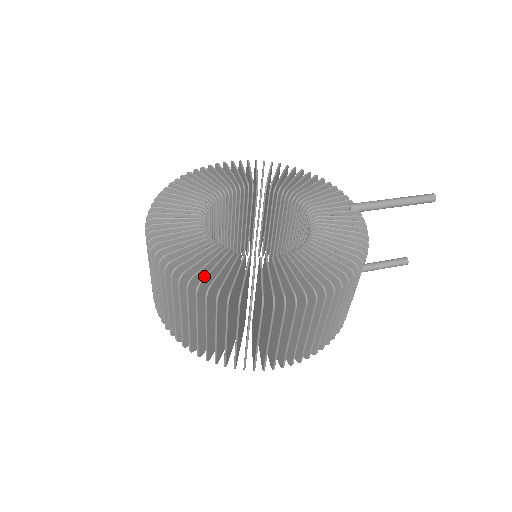
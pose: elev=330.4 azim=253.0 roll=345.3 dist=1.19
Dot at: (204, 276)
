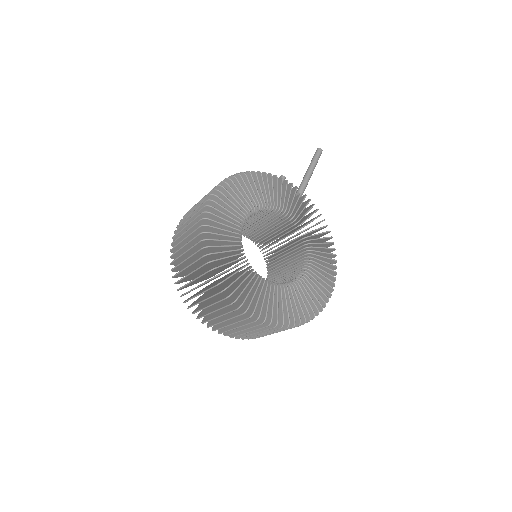
Dot at: (299, 315)
